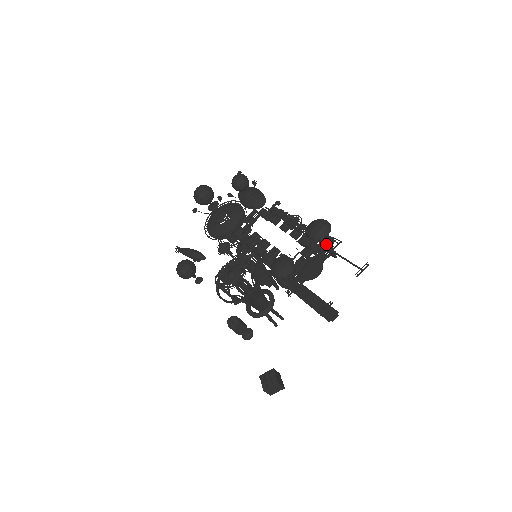
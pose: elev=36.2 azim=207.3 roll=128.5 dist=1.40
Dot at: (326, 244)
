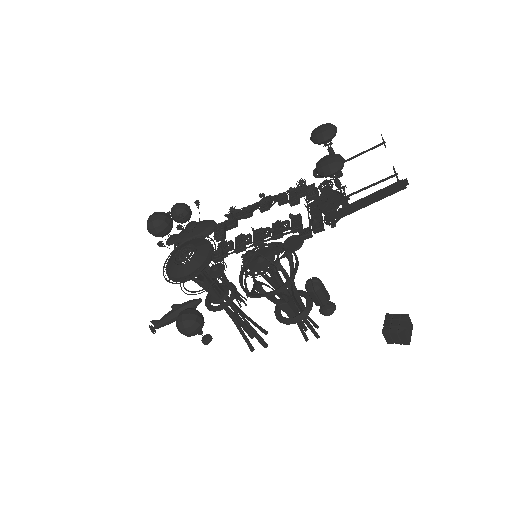
Dot at: occluded
